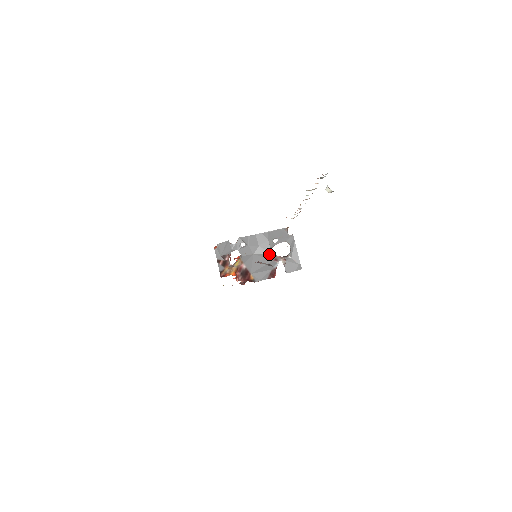
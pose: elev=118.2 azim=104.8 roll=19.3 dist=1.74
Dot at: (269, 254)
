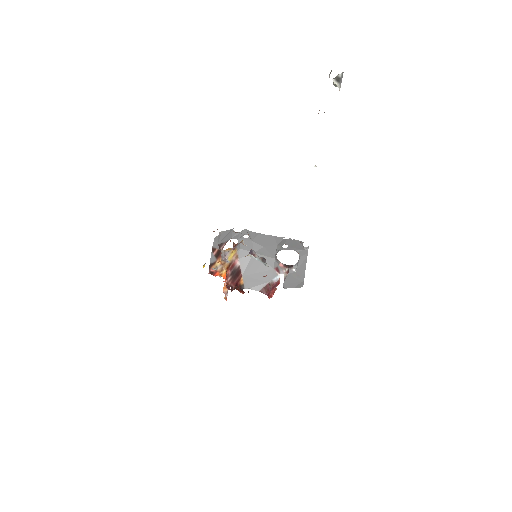
Dot at: (272, 259)
